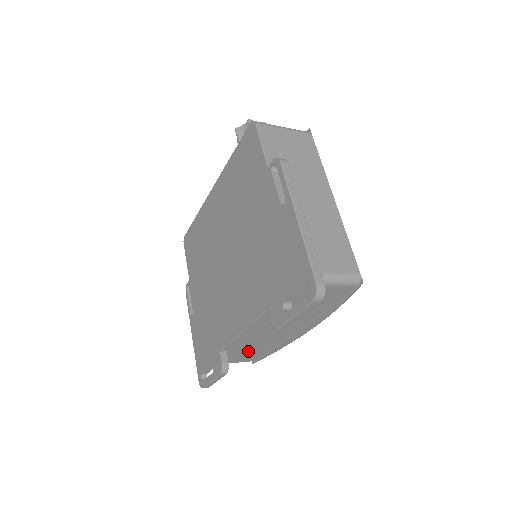
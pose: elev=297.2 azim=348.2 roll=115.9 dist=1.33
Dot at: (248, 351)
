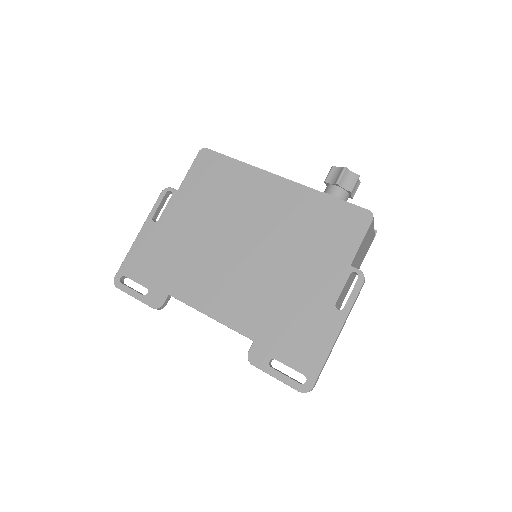
Dot at: occluded
